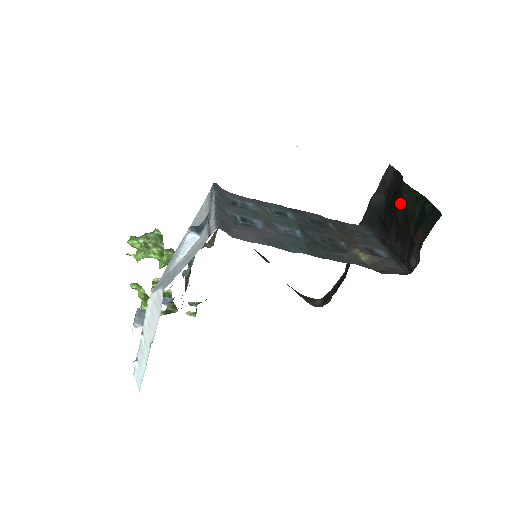
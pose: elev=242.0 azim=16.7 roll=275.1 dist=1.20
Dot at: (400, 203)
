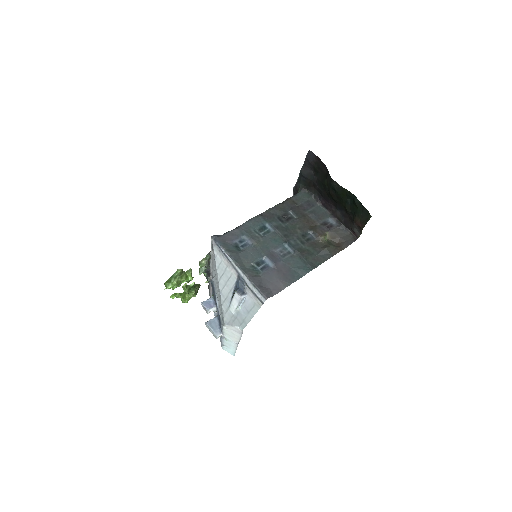
Dot at: (334, 192)
